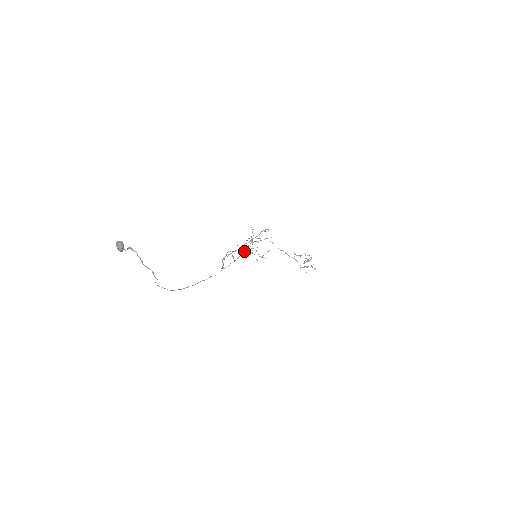
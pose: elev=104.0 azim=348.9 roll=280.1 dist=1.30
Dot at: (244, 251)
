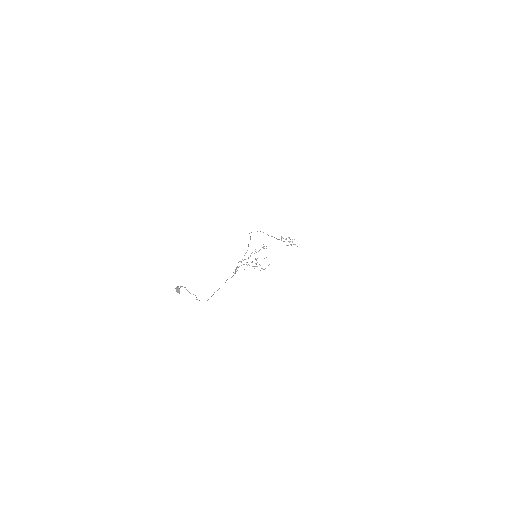
Dot at: occluded
